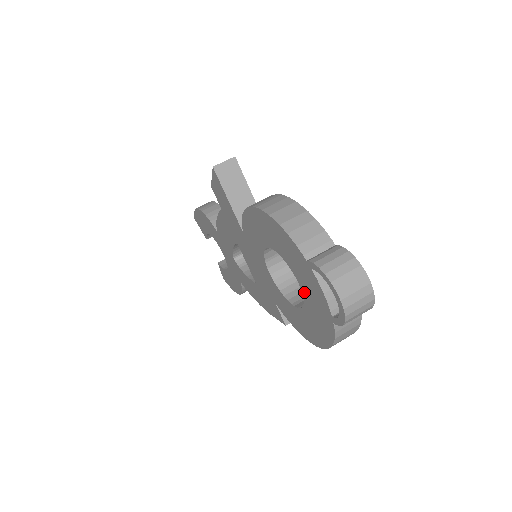
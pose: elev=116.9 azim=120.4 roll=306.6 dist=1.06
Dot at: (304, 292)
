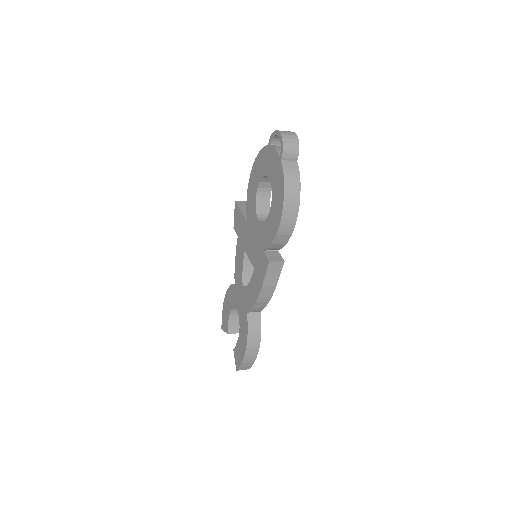
Dot at: (270, 177)
